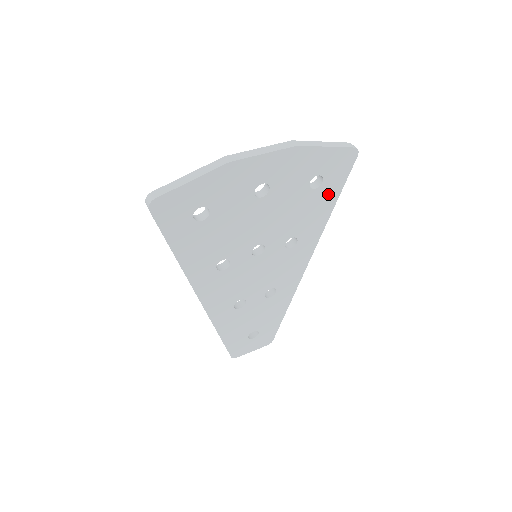
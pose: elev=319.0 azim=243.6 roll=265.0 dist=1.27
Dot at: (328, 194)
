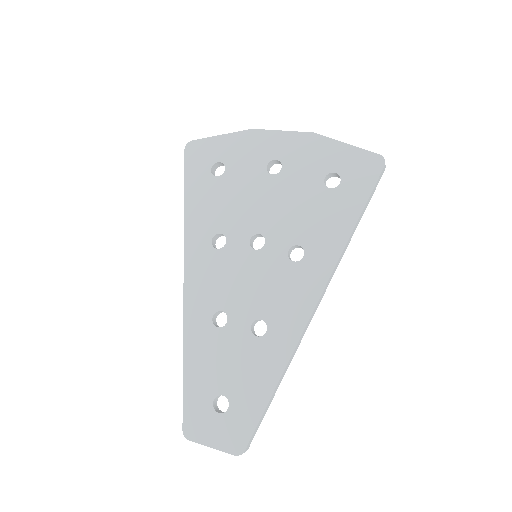
Dot at: (347, 203)
